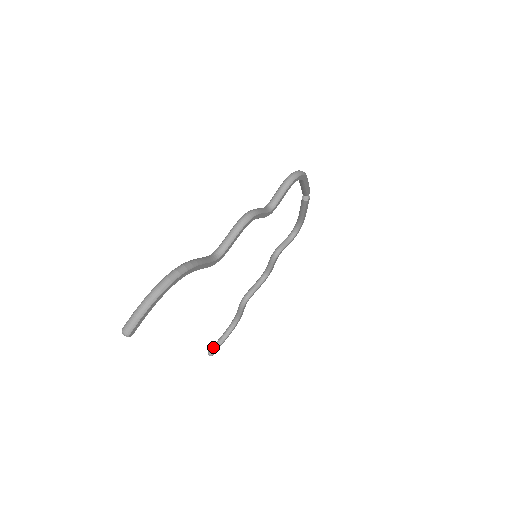
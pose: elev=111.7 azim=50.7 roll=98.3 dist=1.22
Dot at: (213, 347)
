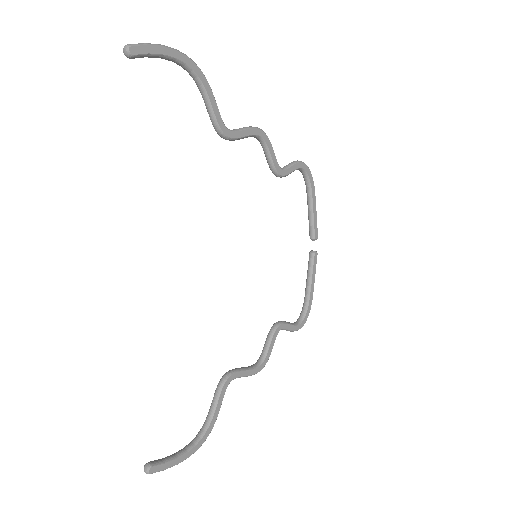
Dot at: occluded
